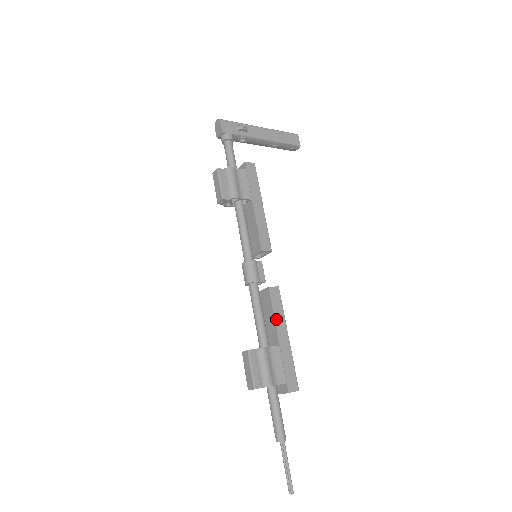
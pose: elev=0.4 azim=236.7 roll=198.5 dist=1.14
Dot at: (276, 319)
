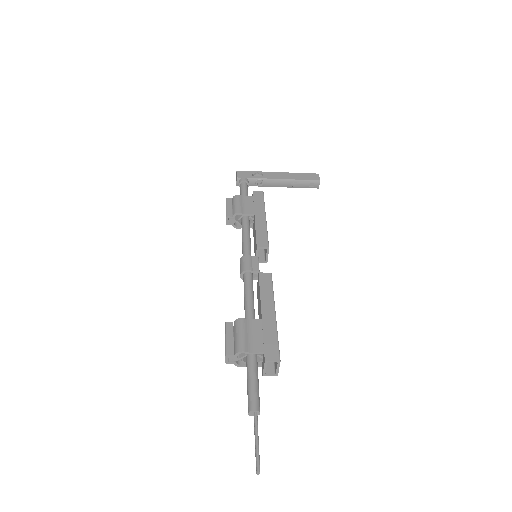
Dot at: (262, 297)
